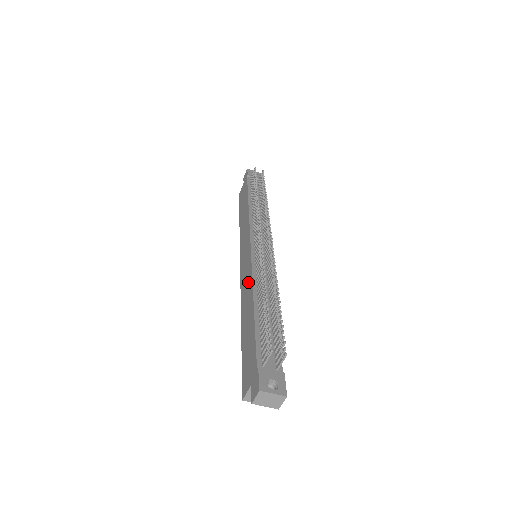
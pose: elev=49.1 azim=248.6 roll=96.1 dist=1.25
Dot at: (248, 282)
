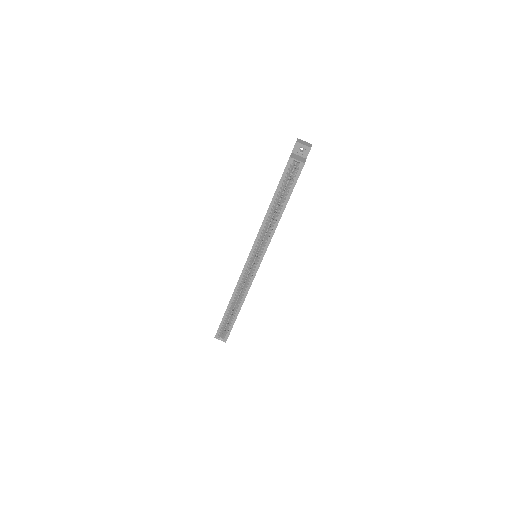
Dot at: occluded
